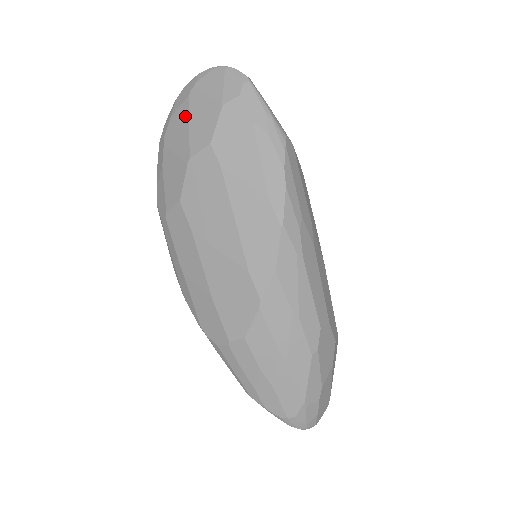
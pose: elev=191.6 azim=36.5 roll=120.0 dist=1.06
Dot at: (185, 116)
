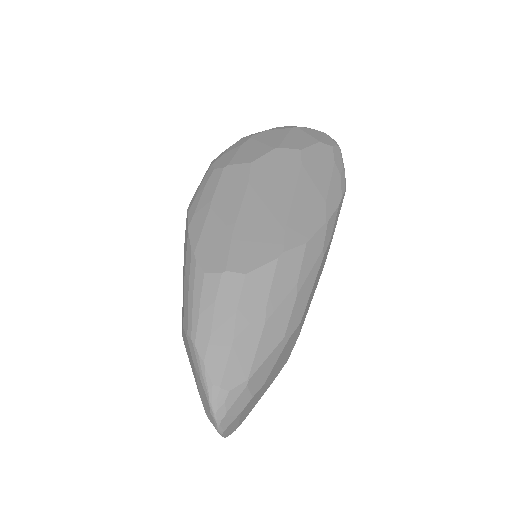
Dot at: (283, 133)
